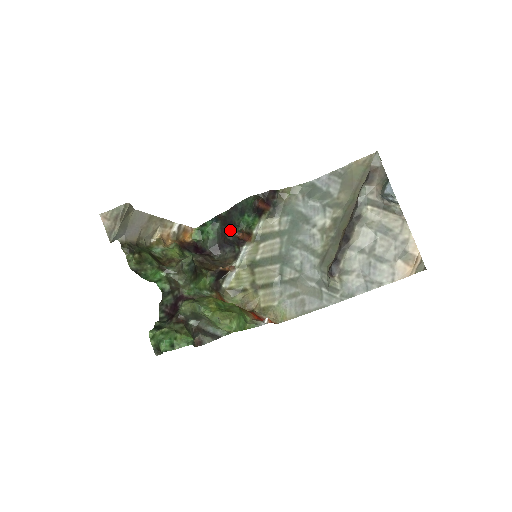
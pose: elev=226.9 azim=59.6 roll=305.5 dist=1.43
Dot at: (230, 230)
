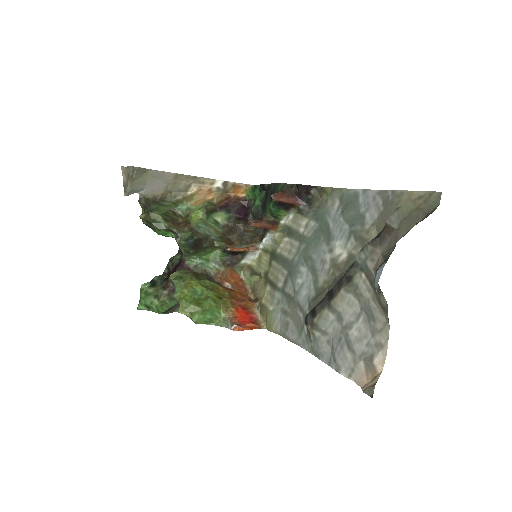
Dot at: (262, 208)
